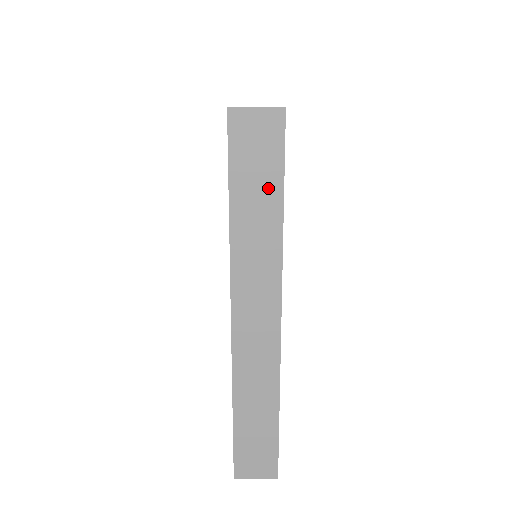
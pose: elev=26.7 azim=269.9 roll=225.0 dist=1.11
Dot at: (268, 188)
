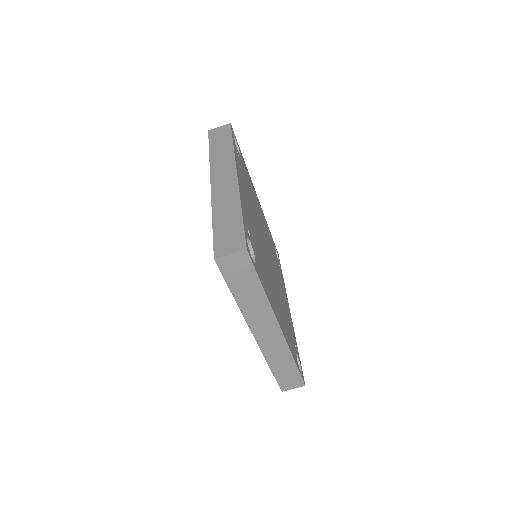
Dot at: (226, 141)
